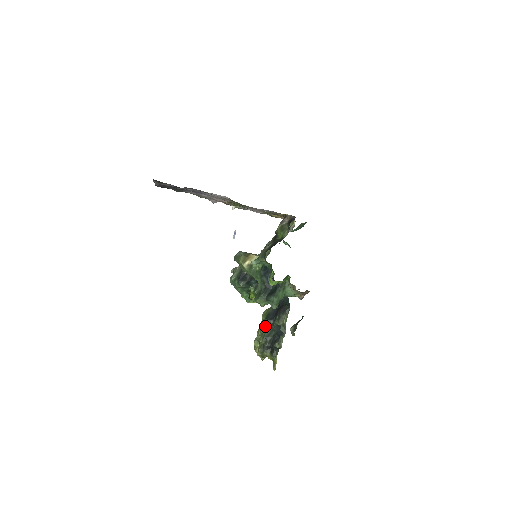
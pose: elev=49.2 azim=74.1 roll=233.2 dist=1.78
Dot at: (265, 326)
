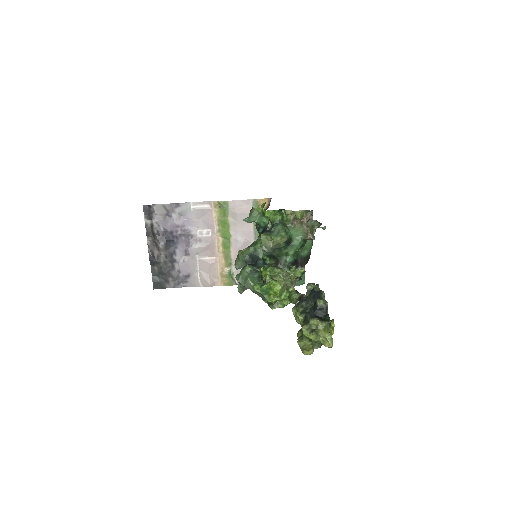
Dot at: (299, 311)
